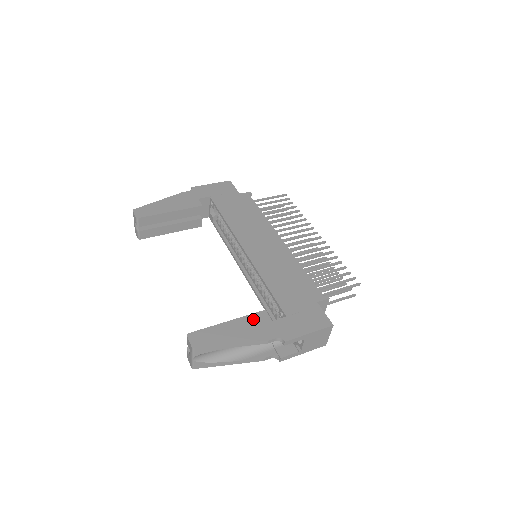
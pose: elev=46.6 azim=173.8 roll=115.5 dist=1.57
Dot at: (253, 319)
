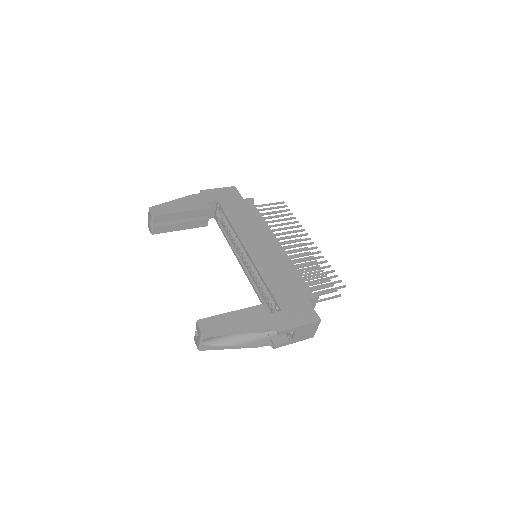
Dot at: (253, 311)
